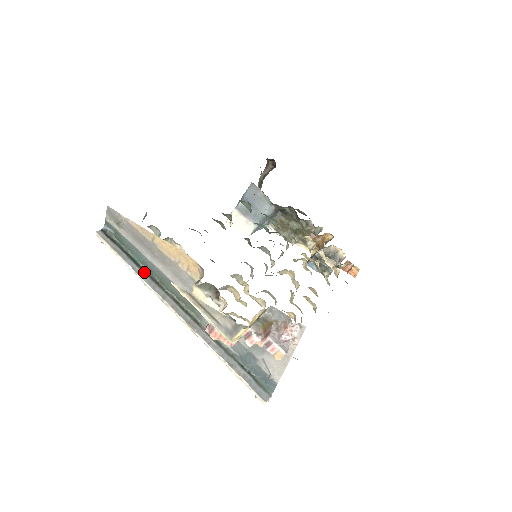
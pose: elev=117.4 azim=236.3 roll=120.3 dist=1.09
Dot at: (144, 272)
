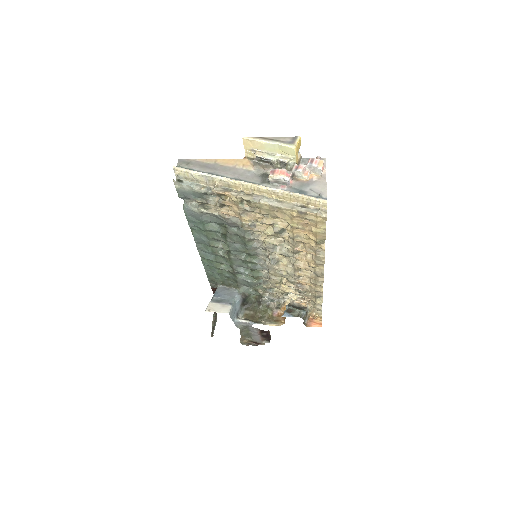
Dot at: (211, 178)
